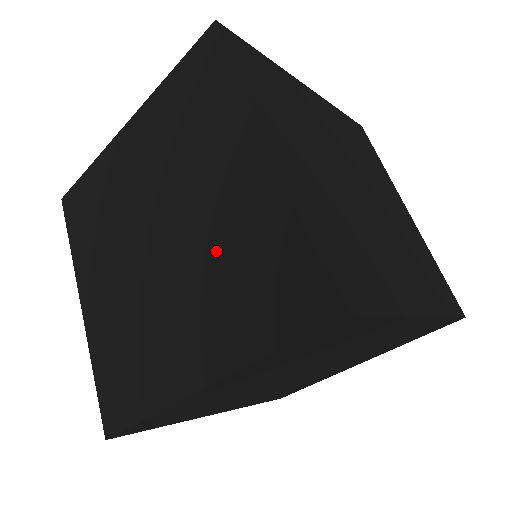
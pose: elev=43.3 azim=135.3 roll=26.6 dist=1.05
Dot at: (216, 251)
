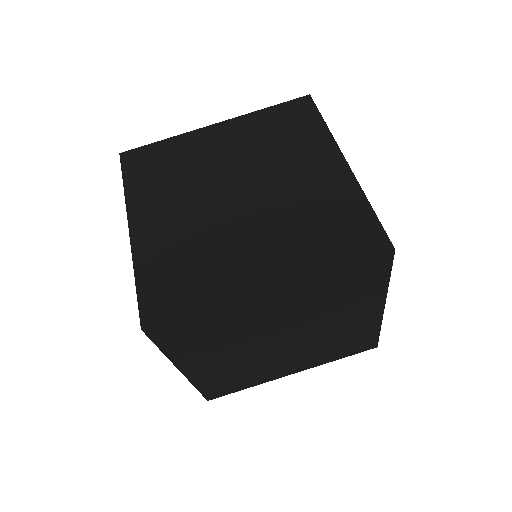
Dot at: occluded
